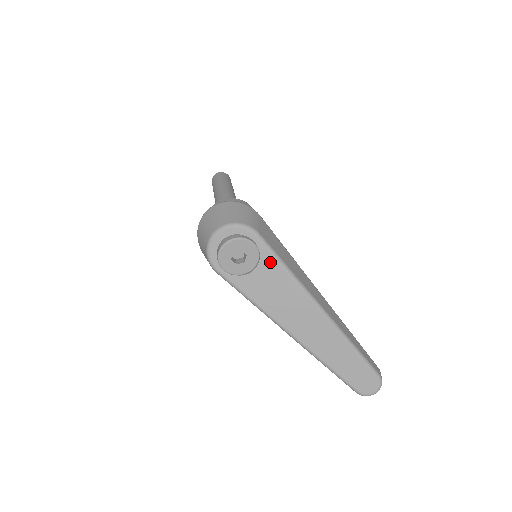
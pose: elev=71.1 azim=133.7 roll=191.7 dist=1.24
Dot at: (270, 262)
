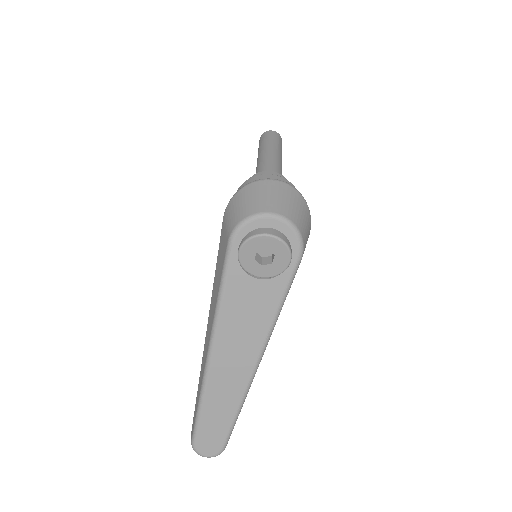
Dot at: (278, 289)
